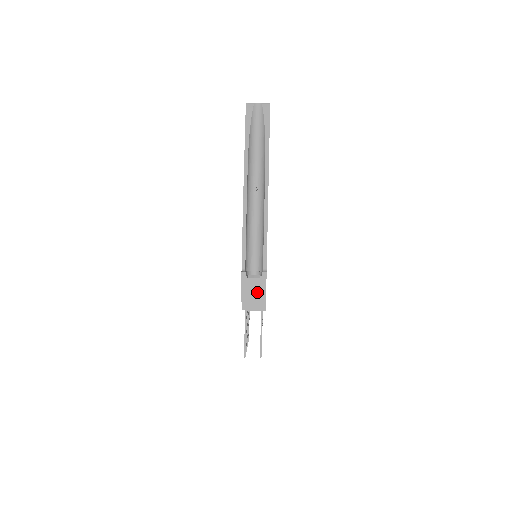
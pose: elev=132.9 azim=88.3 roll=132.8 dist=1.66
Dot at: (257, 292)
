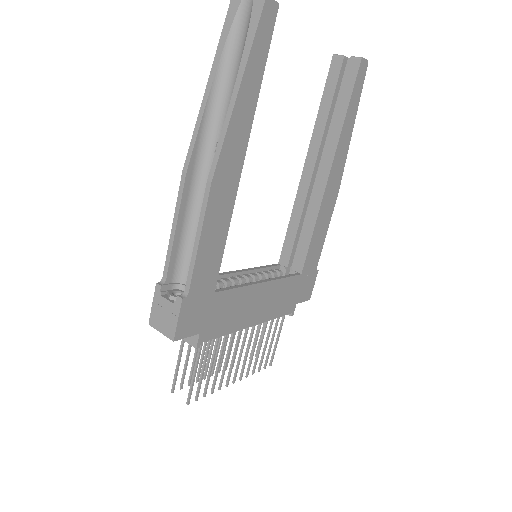
Dot at: (167, 321)
